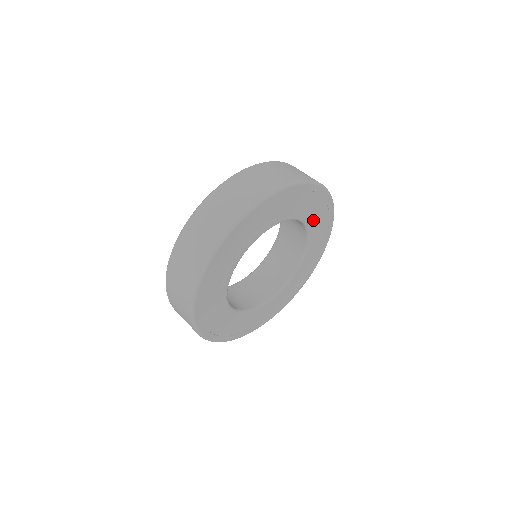
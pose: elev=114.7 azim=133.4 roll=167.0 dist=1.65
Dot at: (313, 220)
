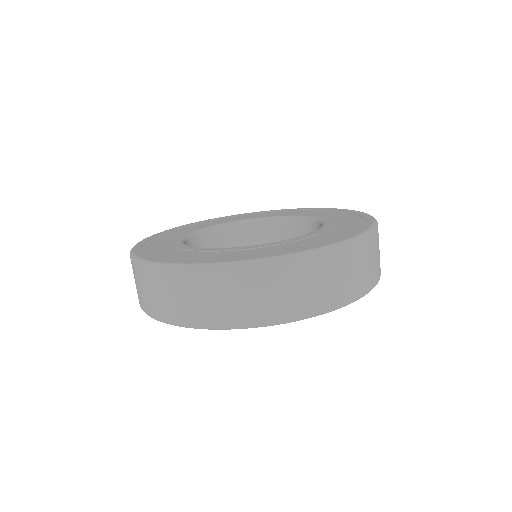
Dot at: occluded
